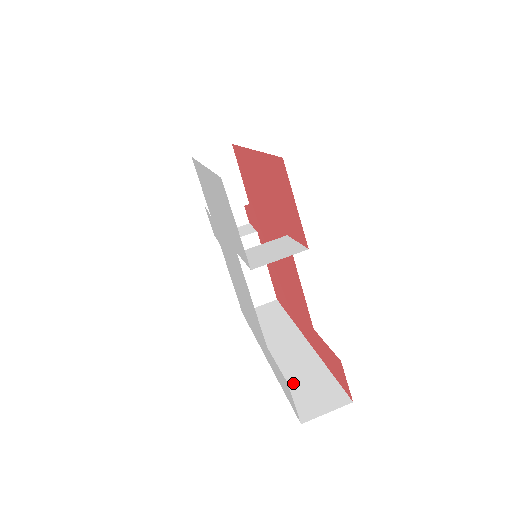
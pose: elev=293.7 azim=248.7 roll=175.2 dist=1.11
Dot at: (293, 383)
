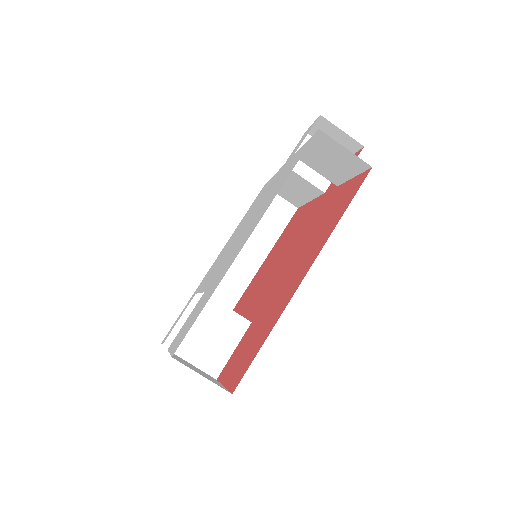
Dot at: occluded
